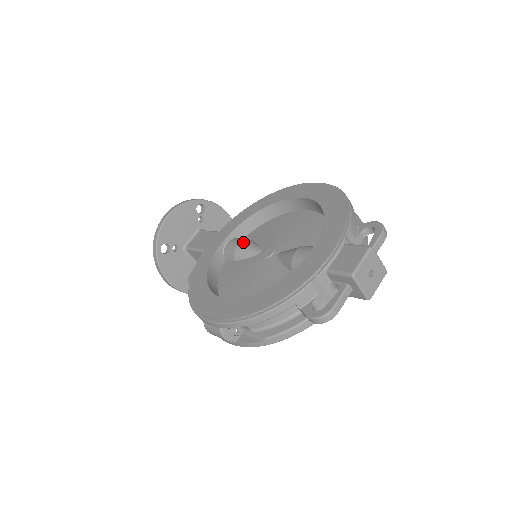
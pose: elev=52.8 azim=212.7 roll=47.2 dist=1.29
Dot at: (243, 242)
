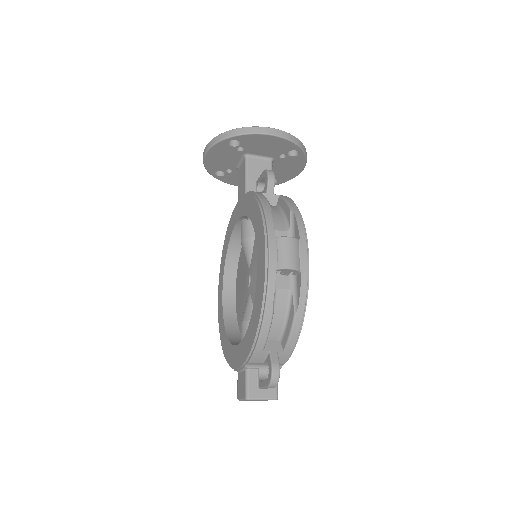
Dot at: (243, 242)
